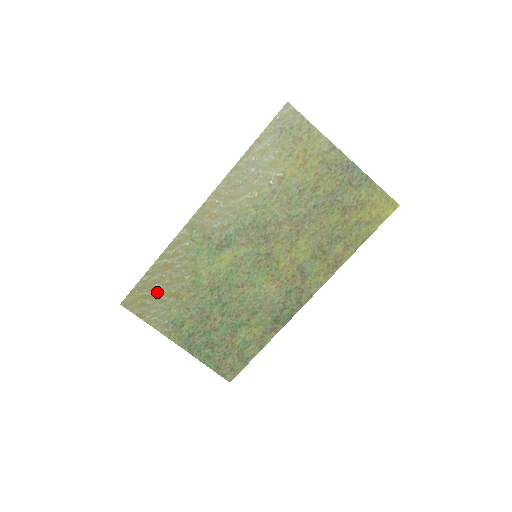
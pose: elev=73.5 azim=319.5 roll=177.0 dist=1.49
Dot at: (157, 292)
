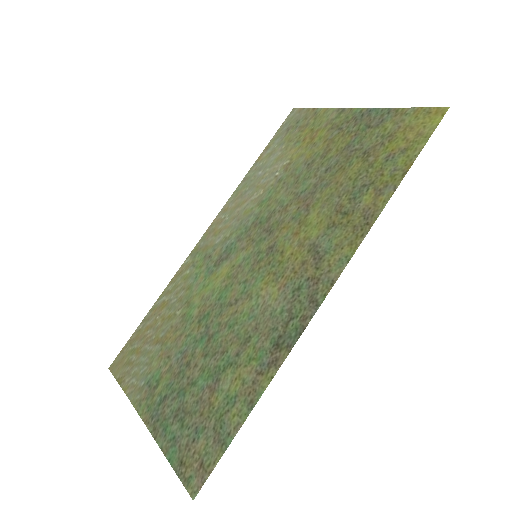
Dot at: (146, 342)
